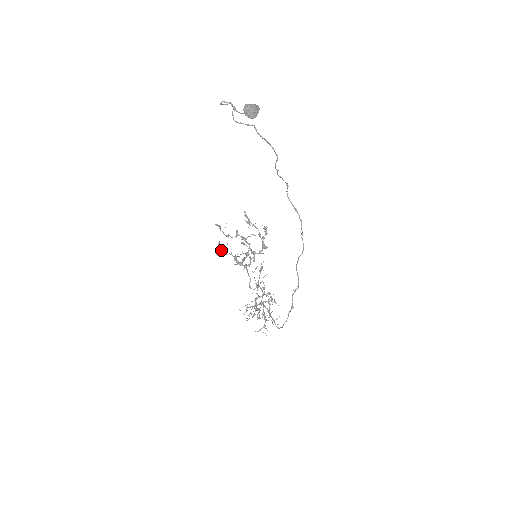
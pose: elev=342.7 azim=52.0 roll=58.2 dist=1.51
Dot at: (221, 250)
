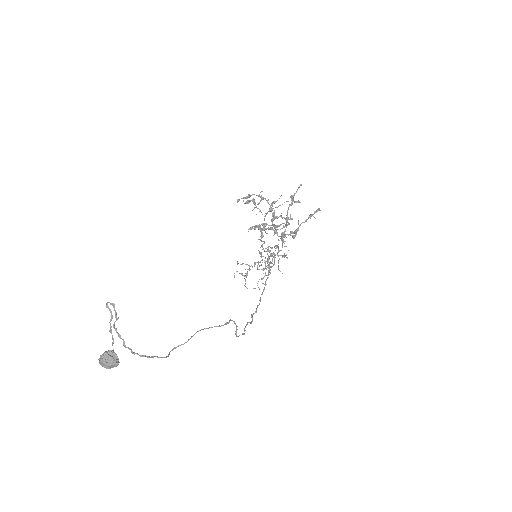
Dot at: (252, 201)
